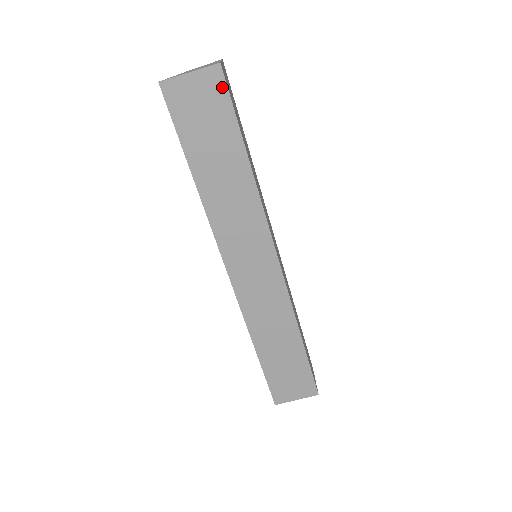
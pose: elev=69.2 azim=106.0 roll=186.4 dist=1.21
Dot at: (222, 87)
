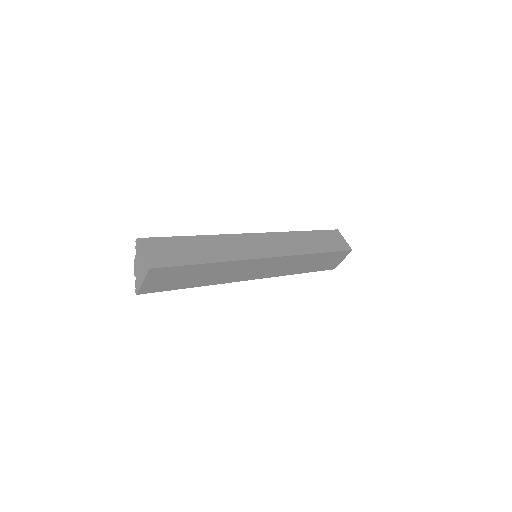
Dot at: (162, 269)
